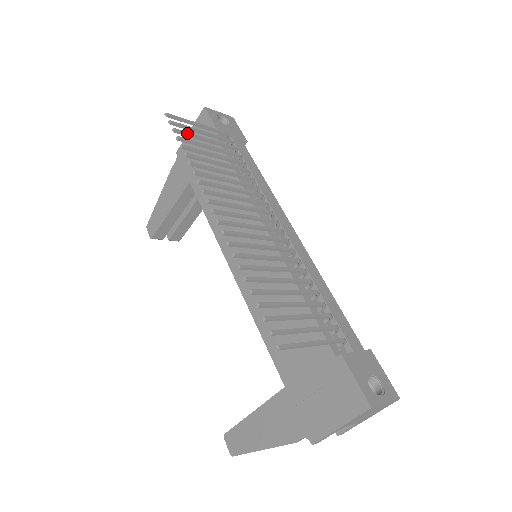
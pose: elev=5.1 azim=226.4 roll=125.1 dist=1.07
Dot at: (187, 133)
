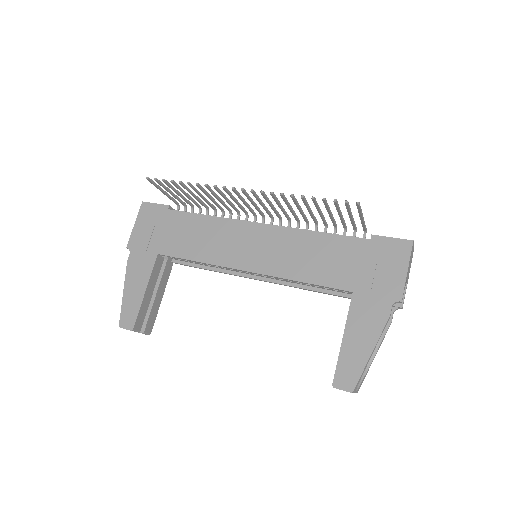
Dot at: (170, 184)
